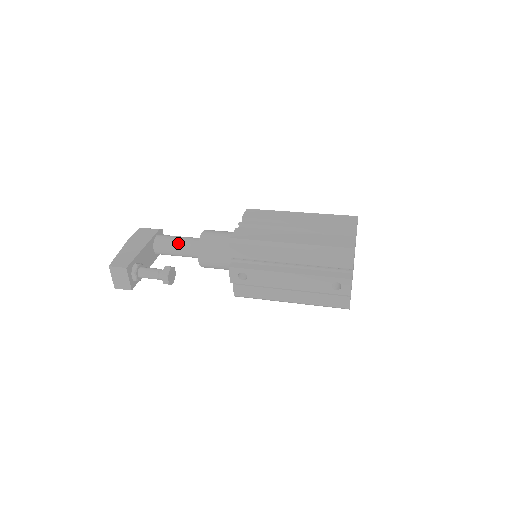
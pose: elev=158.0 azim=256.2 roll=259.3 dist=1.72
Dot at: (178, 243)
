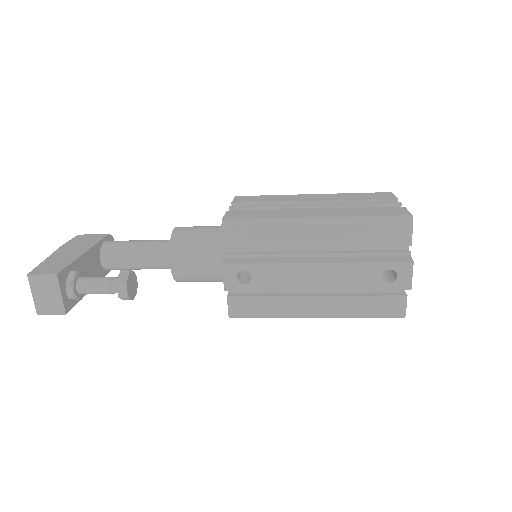
Dot at: (138, 247)
